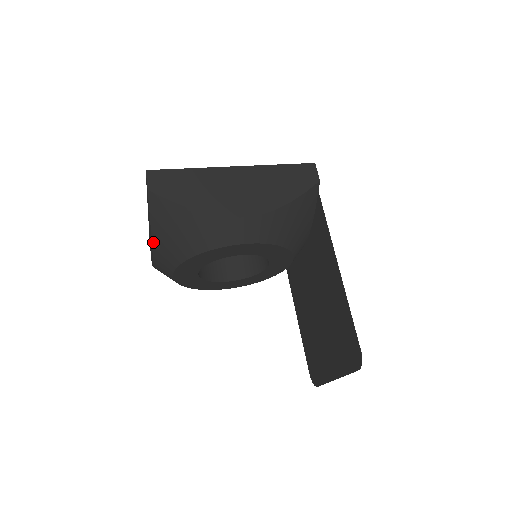
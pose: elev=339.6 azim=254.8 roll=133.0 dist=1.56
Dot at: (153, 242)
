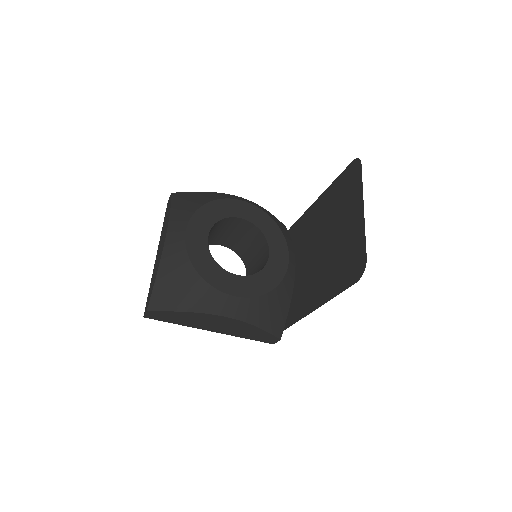
Dot at: (171, 213)
